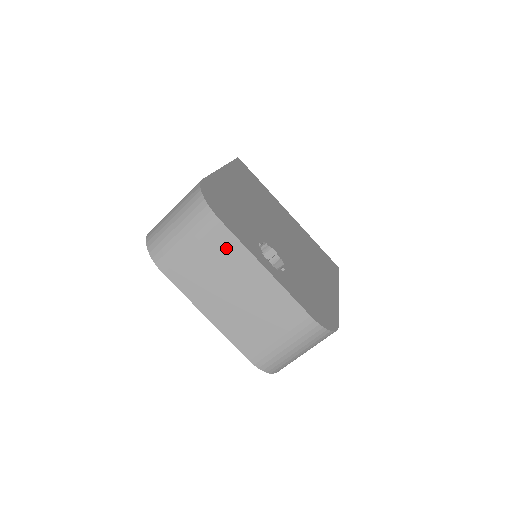
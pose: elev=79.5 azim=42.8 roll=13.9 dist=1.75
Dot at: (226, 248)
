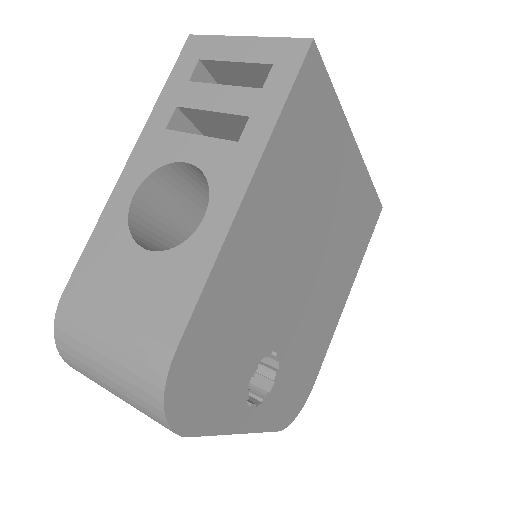
Dot at: occluded
